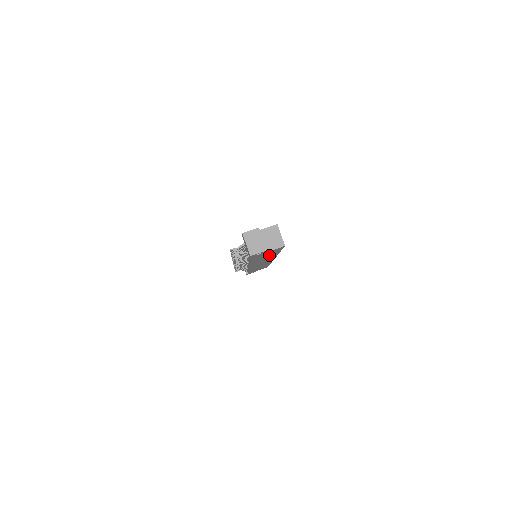
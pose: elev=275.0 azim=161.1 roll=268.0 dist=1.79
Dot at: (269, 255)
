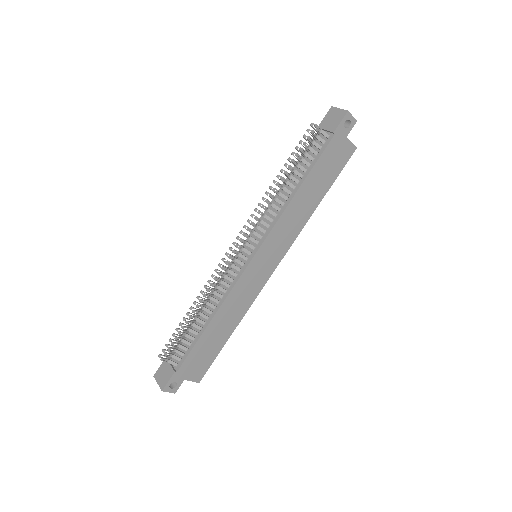
Dot at: (318, 188)
